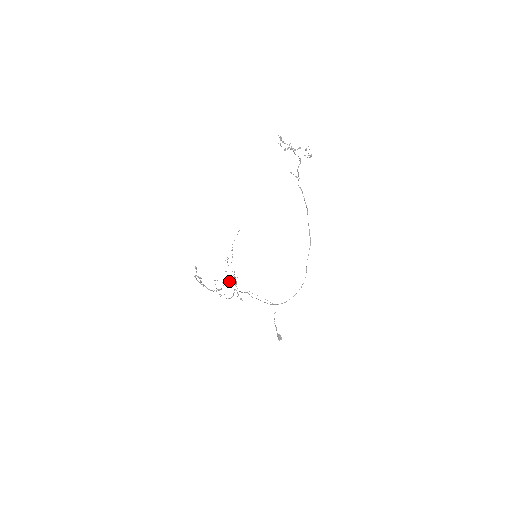
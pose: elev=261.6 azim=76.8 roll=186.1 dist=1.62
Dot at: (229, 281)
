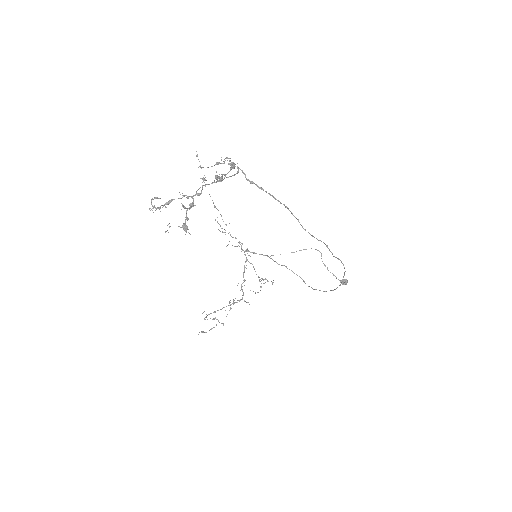
Dot at: (243, 272)
